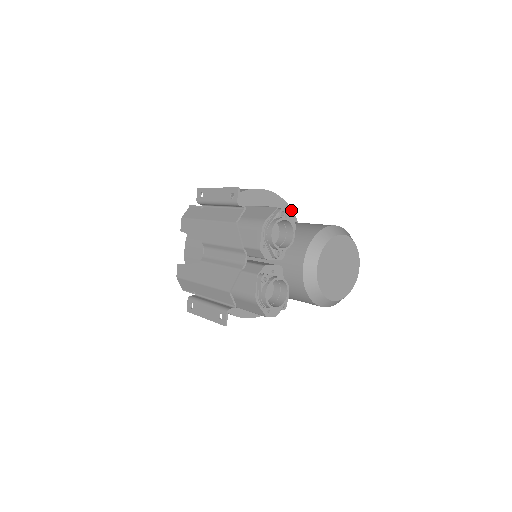
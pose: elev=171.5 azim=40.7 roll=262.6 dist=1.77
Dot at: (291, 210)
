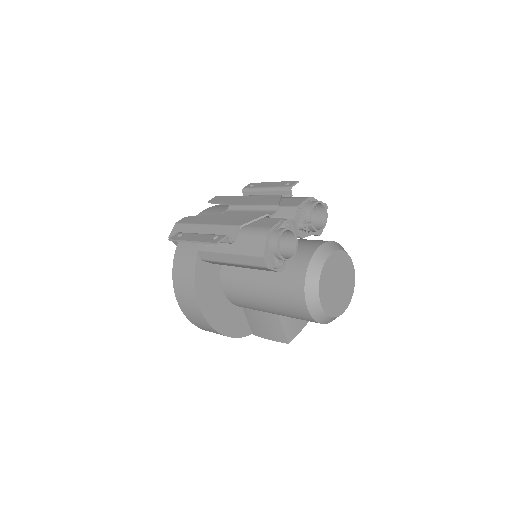
Dot at: occluded
